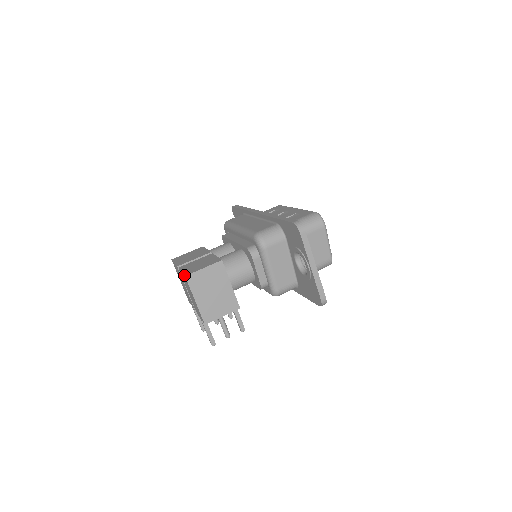
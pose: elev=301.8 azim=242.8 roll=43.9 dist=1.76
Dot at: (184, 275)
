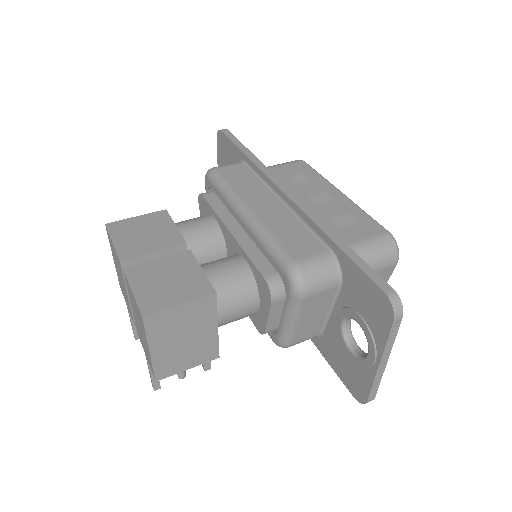
Dot at: (140, 312)
